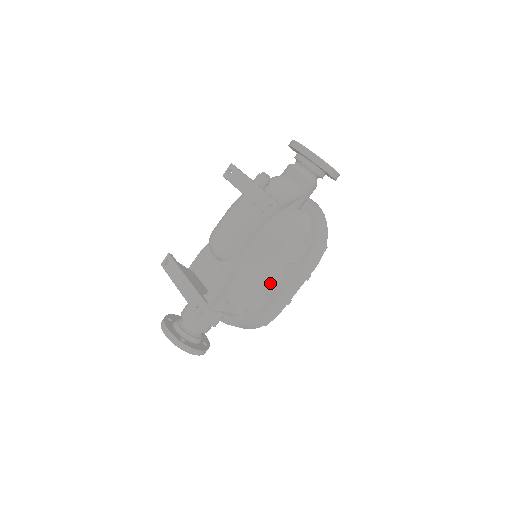
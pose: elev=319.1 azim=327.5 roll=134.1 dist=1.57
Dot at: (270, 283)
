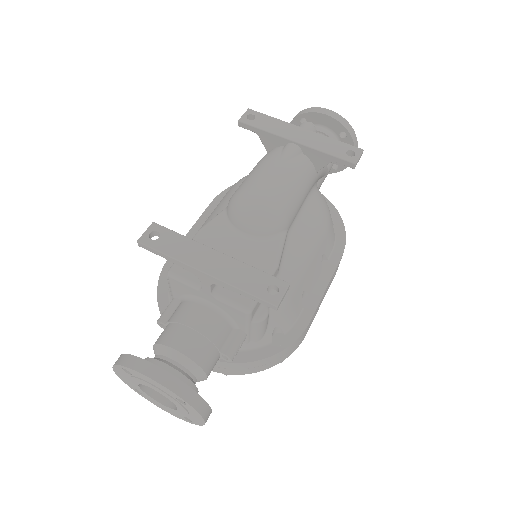
Dot at: (308, 283)
